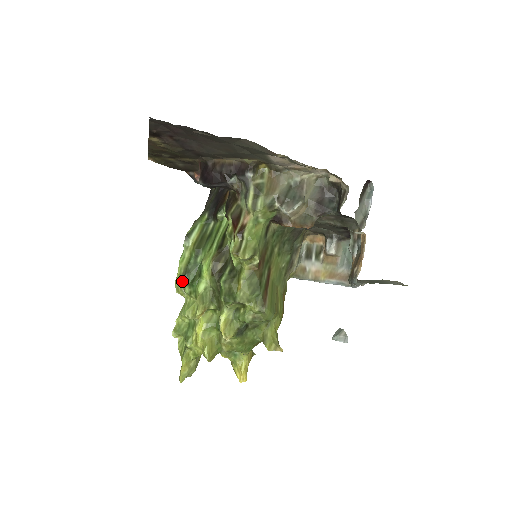
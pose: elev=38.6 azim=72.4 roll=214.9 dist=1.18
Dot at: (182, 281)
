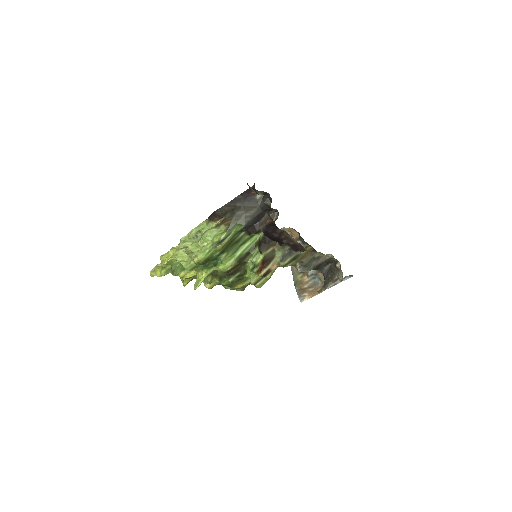
Dot at: (200, 264)
